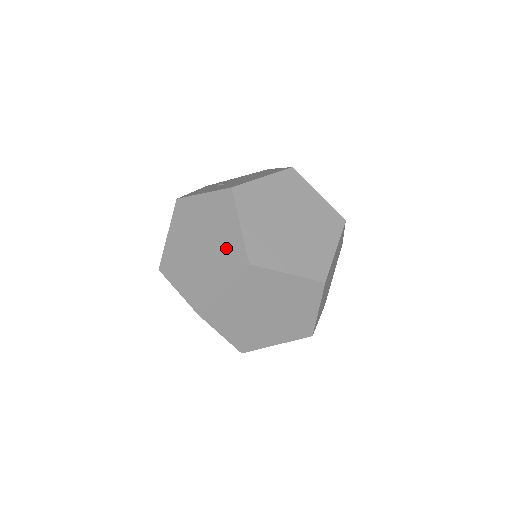
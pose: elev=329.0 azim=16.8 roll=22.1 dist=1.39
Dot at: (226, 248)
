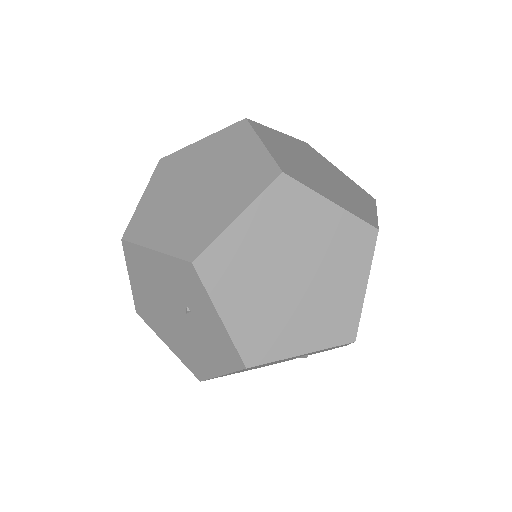
Dot at: (241, 171)
